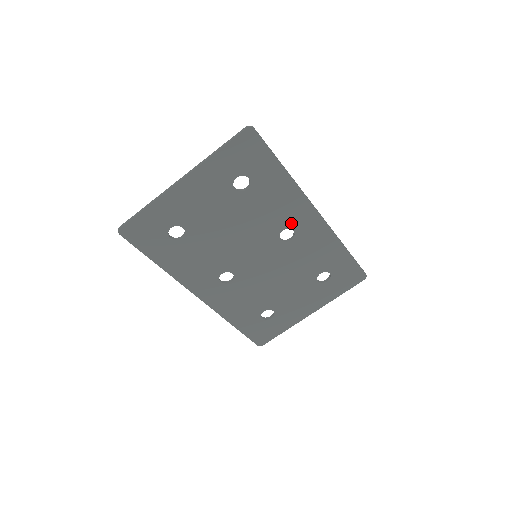
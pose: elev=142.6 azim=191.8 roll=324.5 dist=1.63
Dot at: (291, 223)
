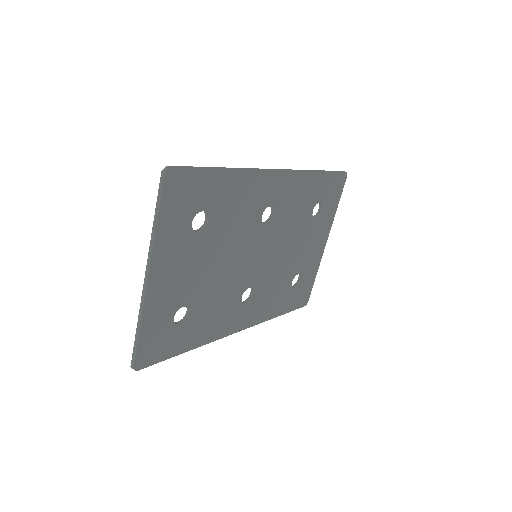
Dot at: (264, 203)
